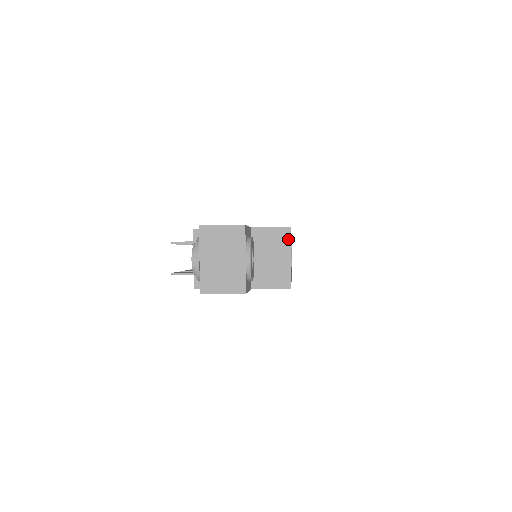
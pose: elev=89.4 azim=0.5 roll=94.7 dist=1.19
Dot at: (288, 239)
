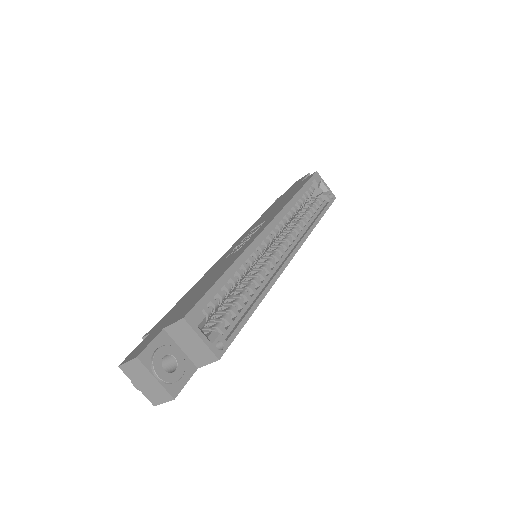
Dot at: (189, 327)
